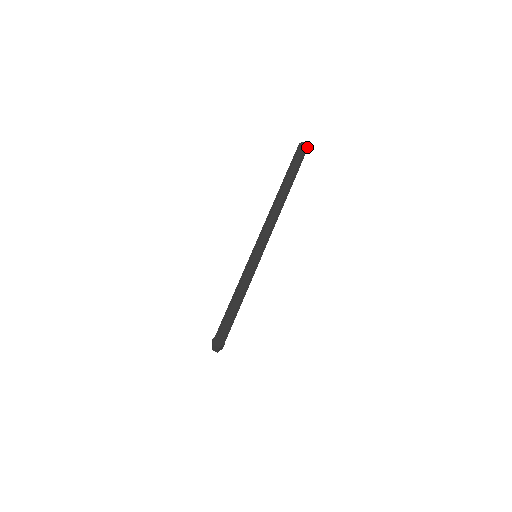
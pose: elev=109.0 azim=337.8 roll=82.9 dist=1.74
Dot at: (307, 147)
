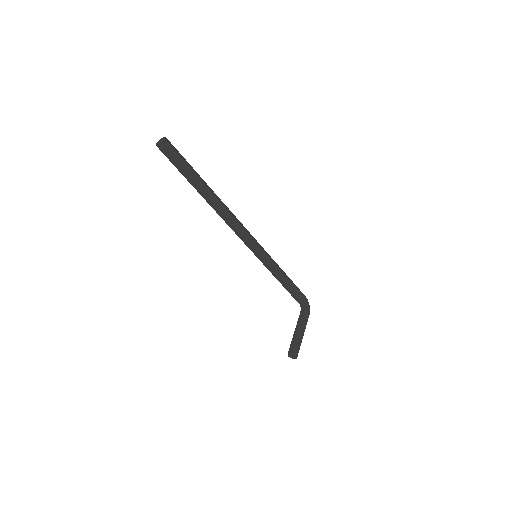
Dot at: (164, 142)
